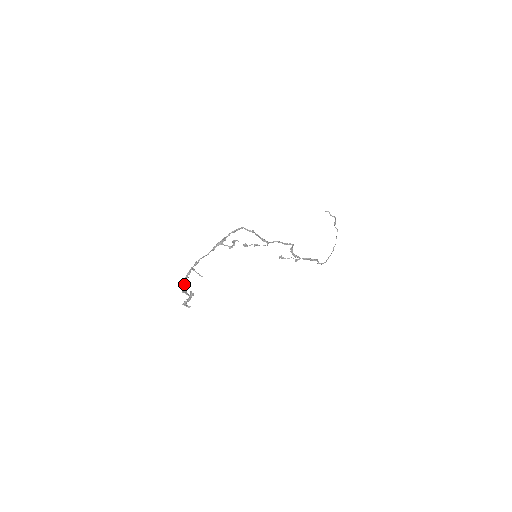
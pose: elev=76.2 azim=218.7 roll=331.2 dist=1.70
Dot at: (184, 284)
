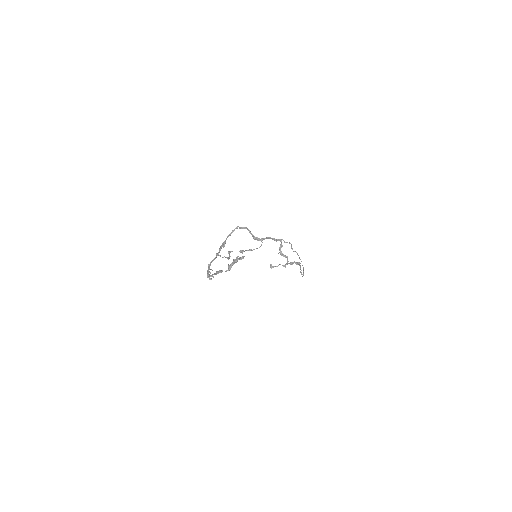
Dot at: (212, 274)
